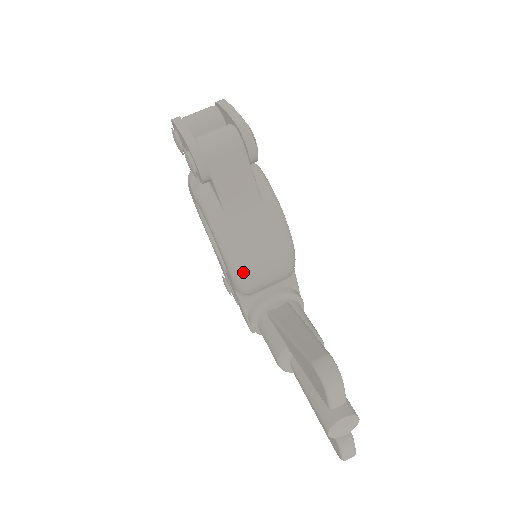
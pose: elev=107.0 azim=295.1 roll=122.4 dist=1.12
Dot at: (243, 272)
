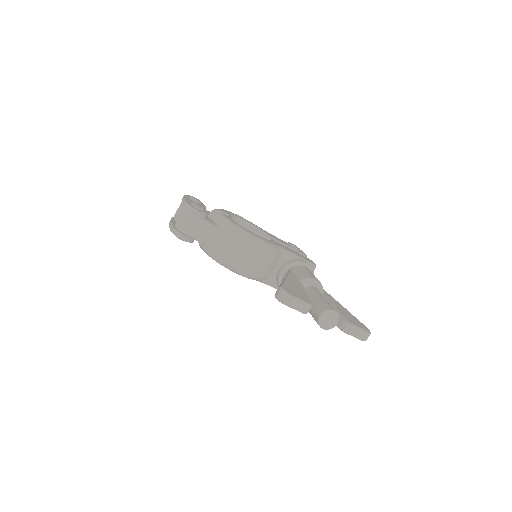
Dot at: (241, 270)
